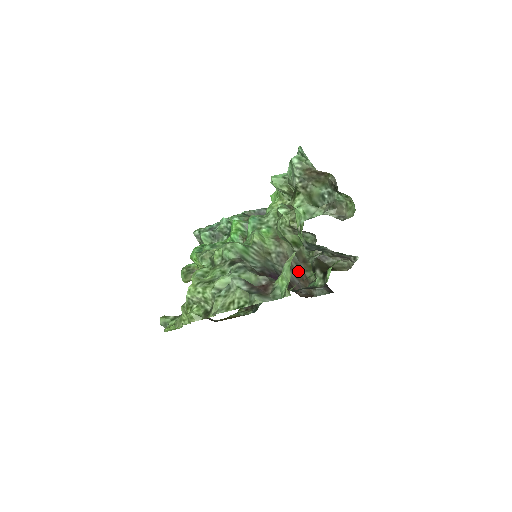
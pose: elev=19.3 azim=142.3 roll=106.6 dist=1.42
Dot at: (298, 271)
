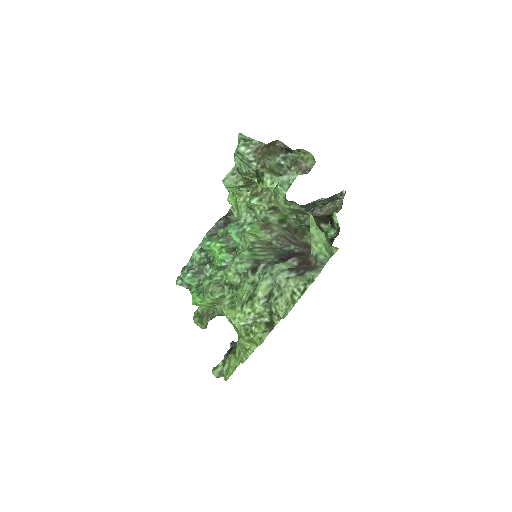
Dot at: (297, 243)
